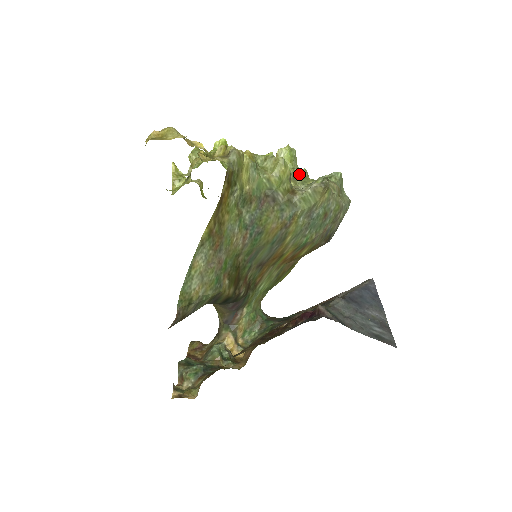
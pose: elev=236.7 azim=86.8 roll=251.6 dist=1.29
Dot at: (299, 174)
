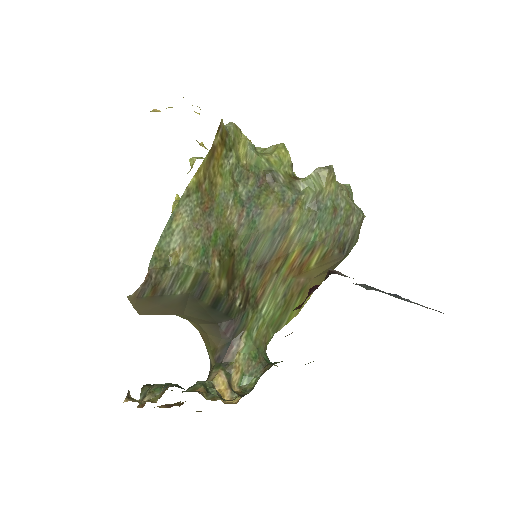
Dot at: occluded
